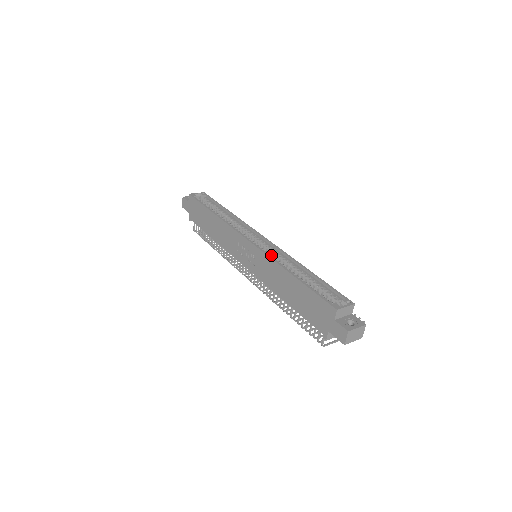
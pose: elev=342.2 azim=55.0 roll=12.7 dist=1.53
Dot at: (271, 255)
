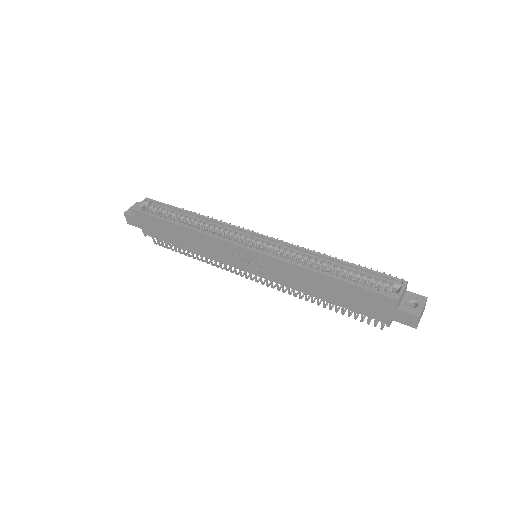
Dot at: (279, 254)
